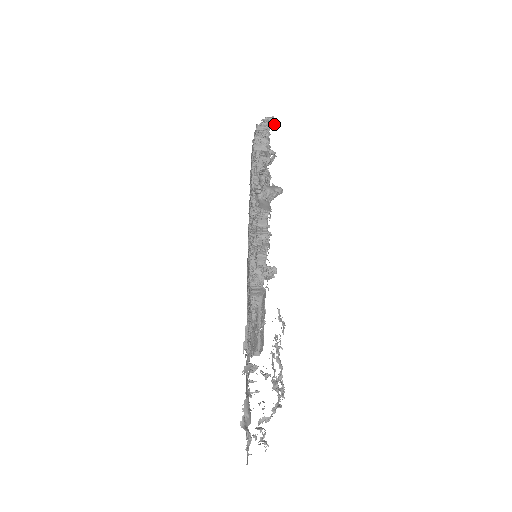
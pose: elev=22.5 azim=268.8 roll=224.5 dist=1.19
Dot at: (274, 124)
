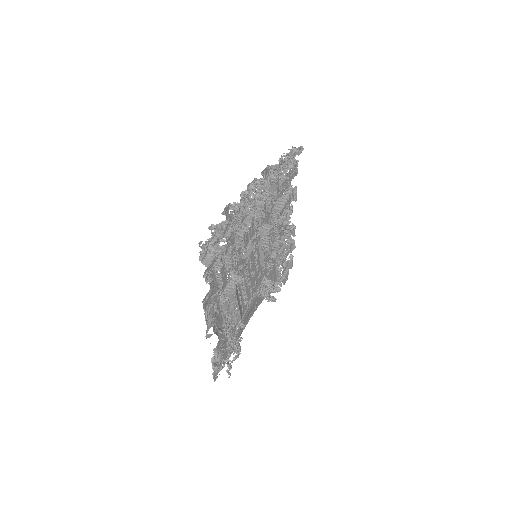
Dot at: (300, 152)
